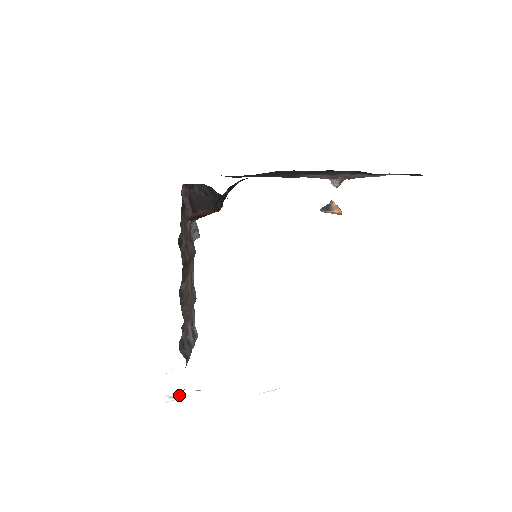
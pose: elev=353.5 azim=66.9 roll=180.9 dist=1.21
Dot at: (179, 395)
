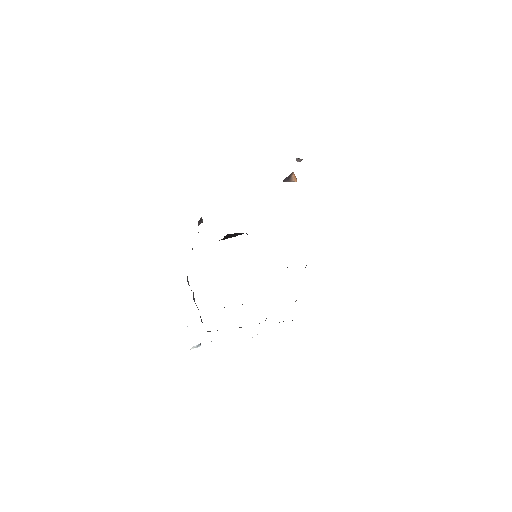
Dot at: (200, 345)
